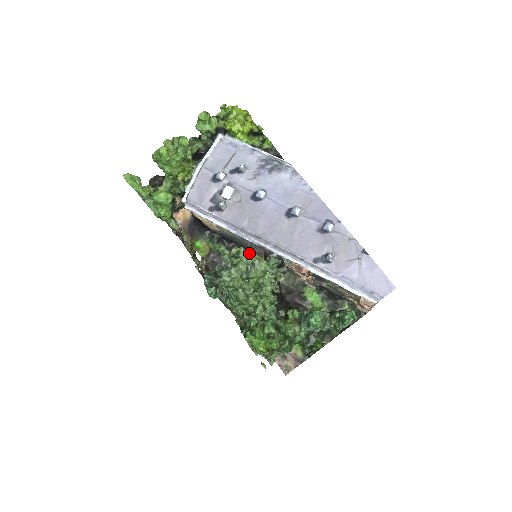
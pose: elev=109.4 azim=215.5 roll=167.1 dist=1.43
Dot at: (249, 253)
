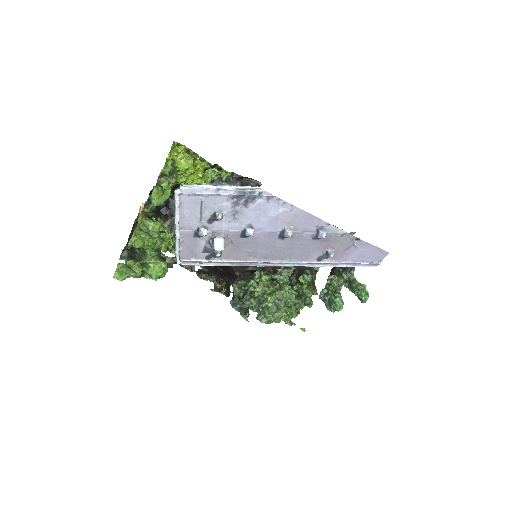
Dot at: occluded
